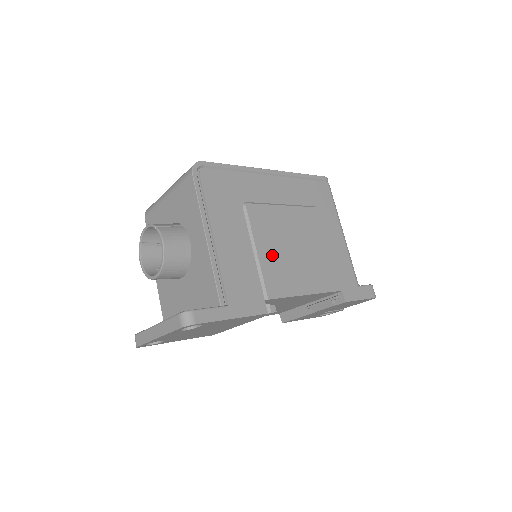
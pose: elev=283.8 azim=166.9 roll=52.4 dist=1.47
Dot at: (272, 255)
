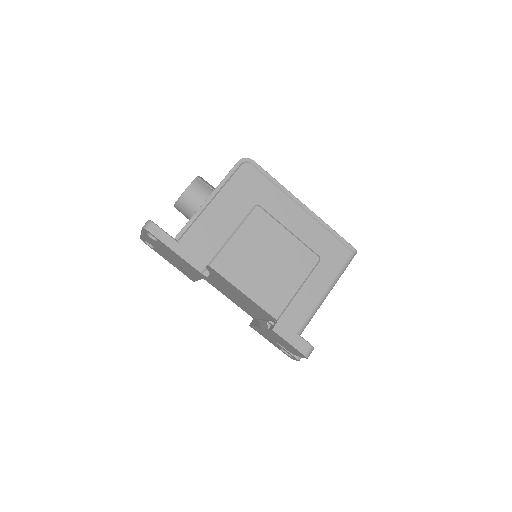
Dot at: (243, 248)
